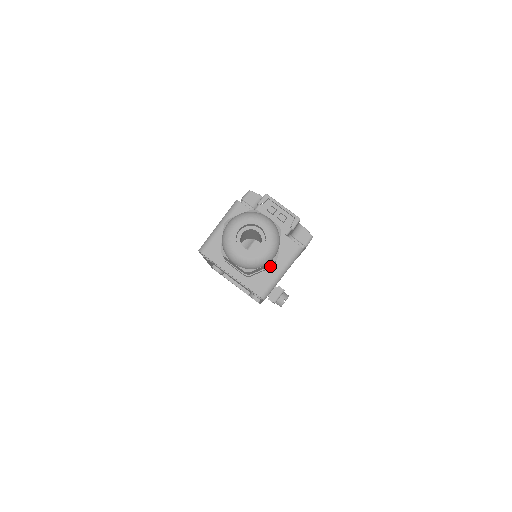
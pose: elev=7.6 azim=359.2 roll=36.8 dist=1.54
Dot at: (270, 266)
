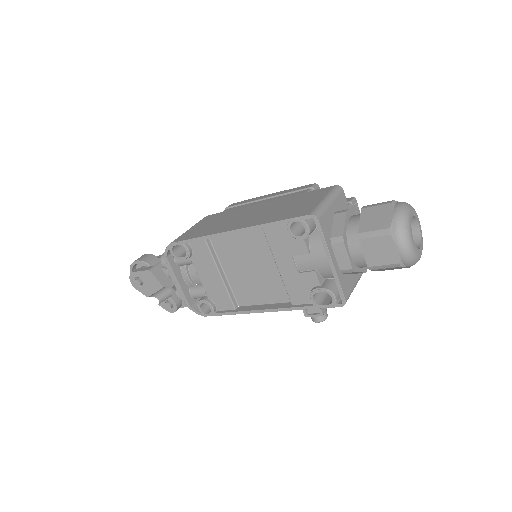
Dot at: (365, 271)
